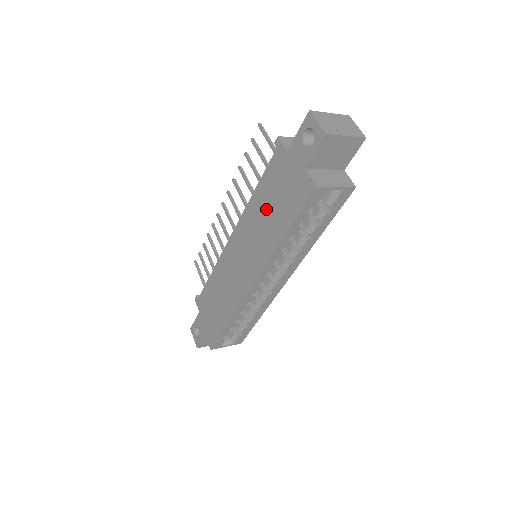
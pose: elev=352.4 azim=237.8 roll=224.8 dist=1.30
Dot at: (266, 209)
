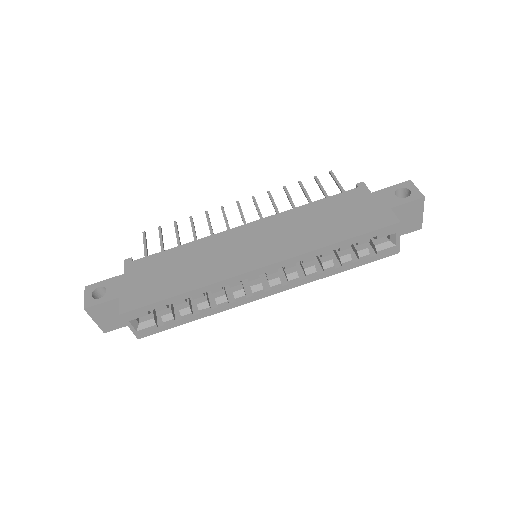
Dot at: (321, 218)
